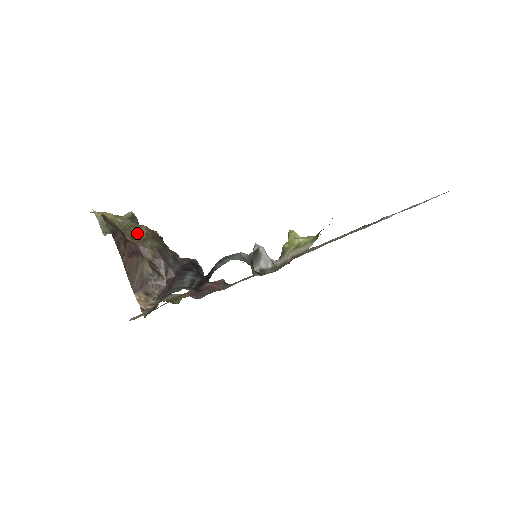
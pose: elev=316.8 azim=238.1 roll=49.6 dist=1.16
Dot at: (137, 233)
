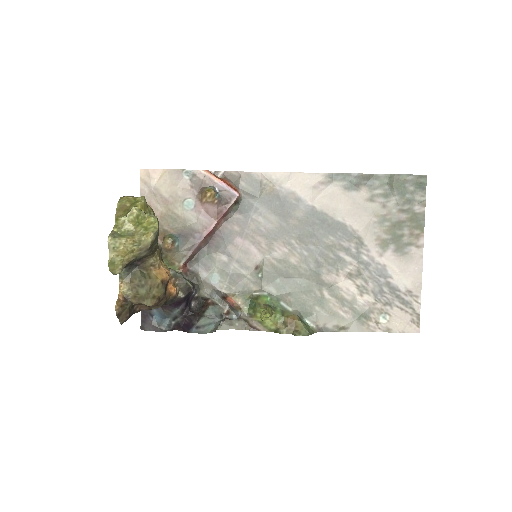
Dot at: (145, 305)
